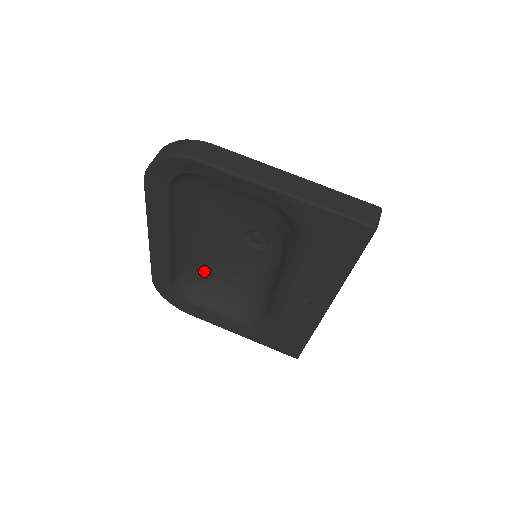
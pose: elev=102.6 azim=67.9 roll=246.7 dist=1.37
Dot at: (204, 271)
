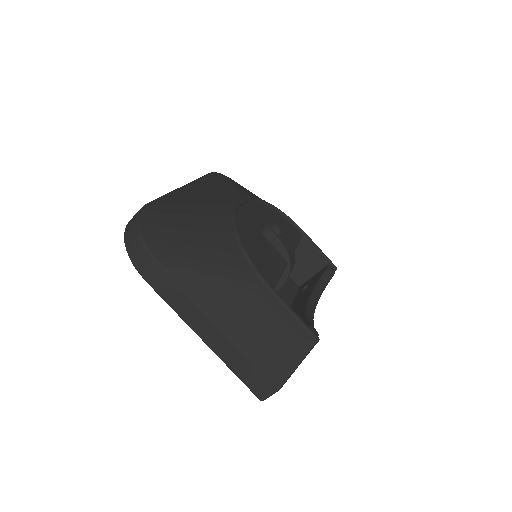
Dot at: occluded
